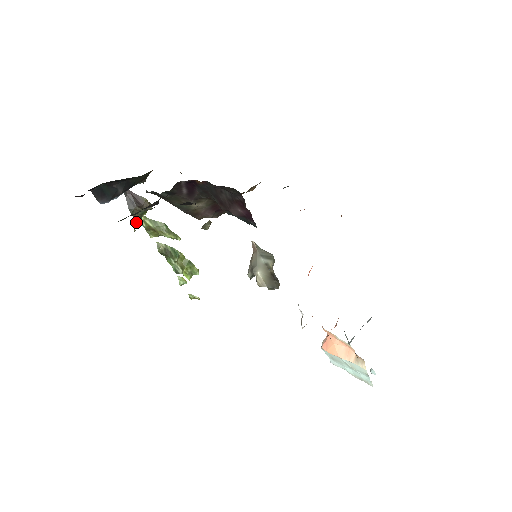
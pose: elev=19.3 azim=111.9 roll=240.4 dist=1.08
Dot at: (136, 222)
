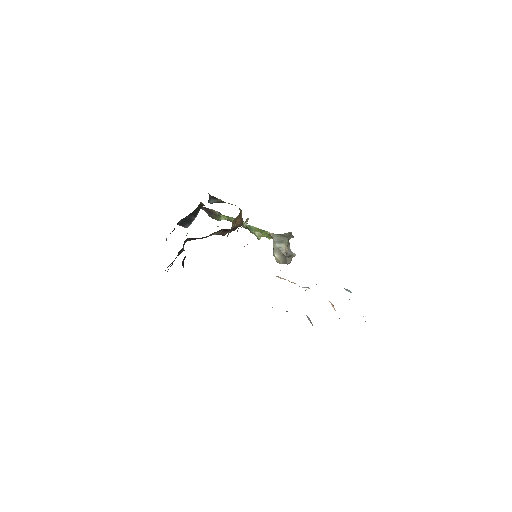
Dot at: occluded
